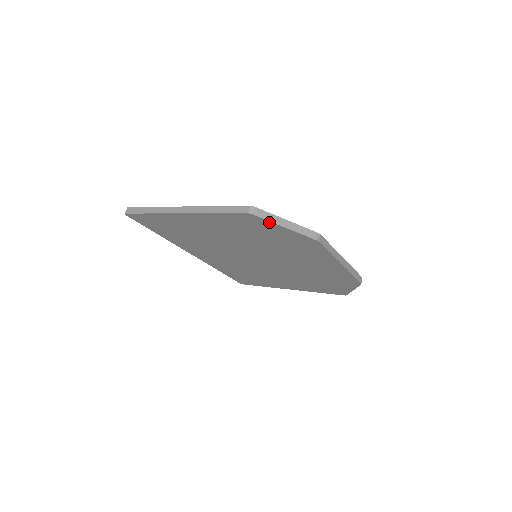
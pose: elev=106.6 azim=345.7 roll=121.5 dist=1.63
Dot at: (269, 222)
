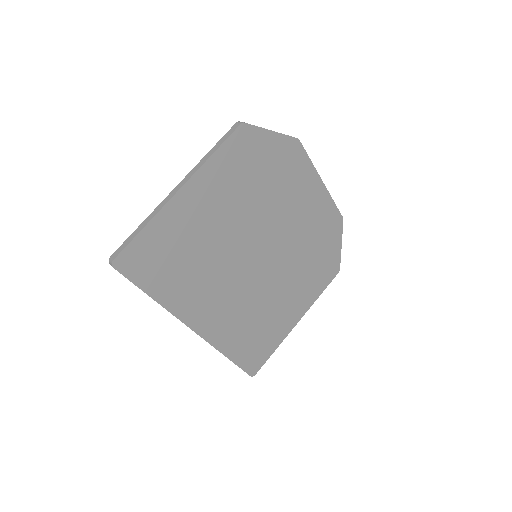
Dot at: (259, 130)
